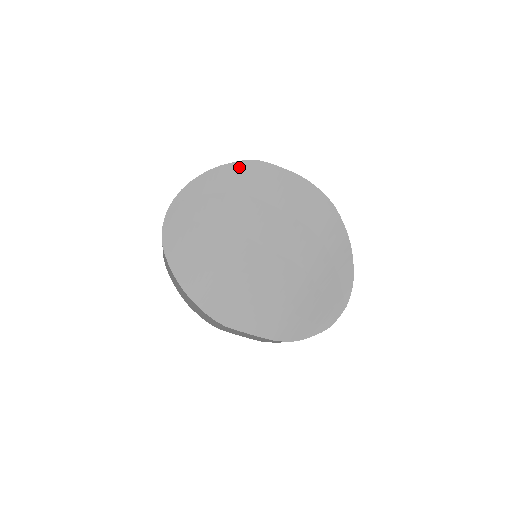
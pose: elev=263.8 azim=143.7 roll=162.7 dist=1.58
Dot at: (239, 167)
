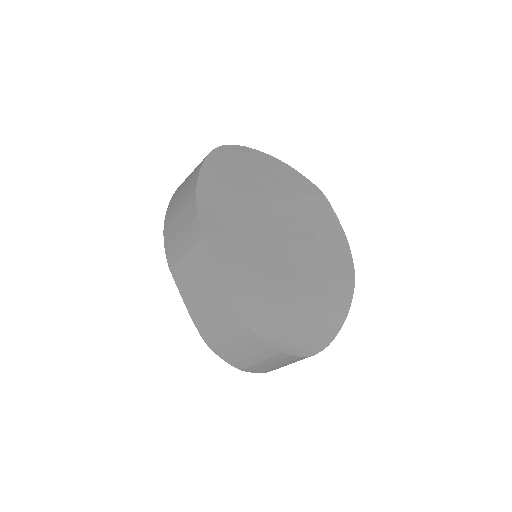
Dot at: (308, 183)
